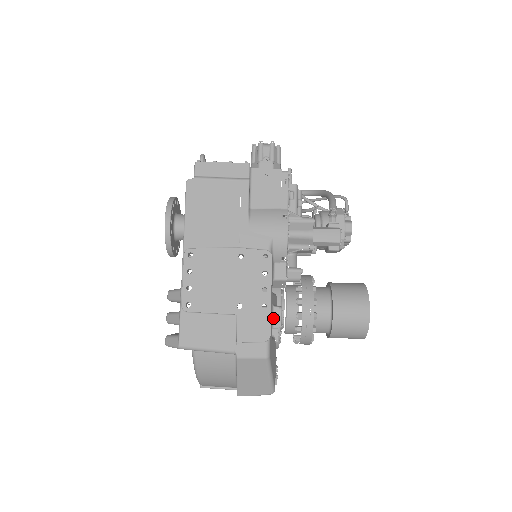
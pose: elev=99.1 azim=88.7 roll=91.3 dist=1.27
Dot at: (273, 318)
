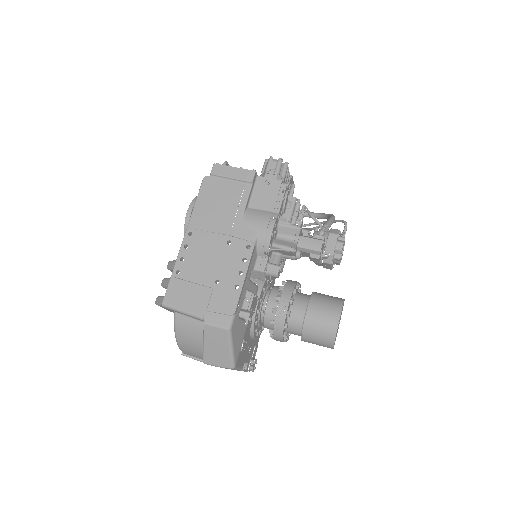
Dot at: (245, 300)
